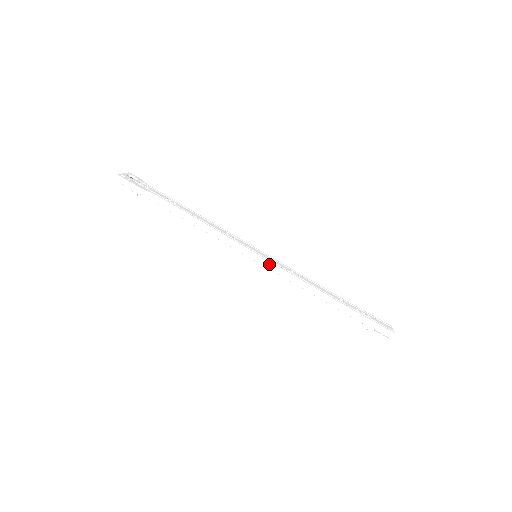
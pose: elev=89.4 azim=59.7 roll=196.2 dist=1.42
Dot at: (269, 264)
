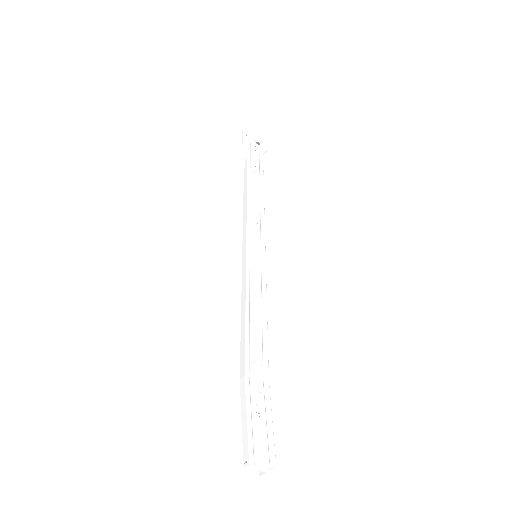
Dot at: (245, 263)
